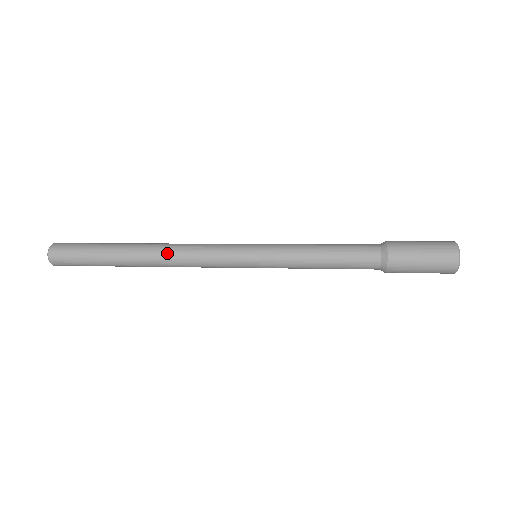
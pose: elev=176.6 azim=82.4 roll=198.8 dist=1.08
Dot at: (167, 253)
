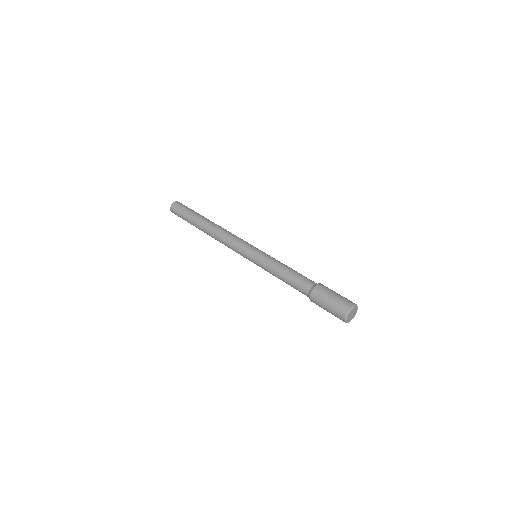
Dot at: (215, 234)
